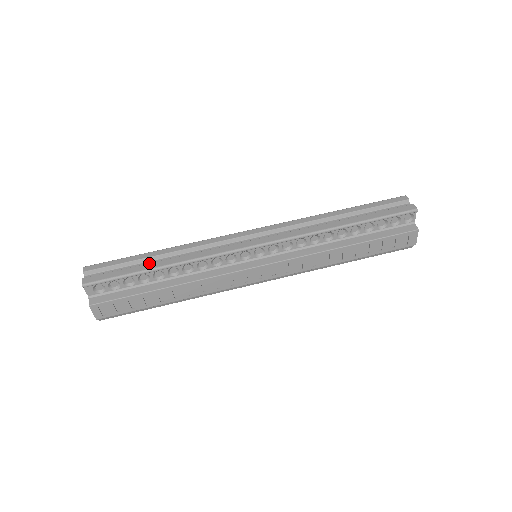
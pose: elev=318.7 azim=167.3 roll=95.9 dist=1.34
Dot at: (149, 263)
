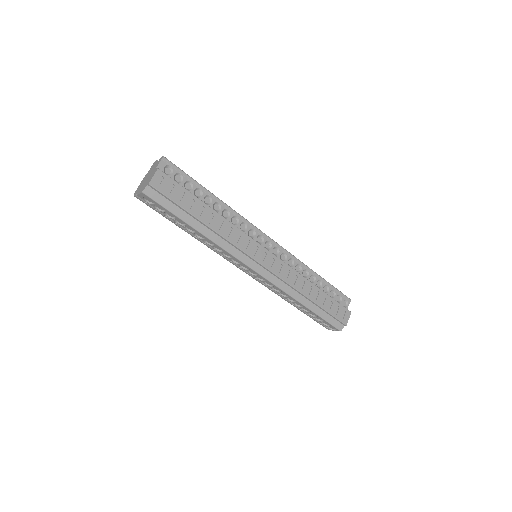
Dot at: occluded
